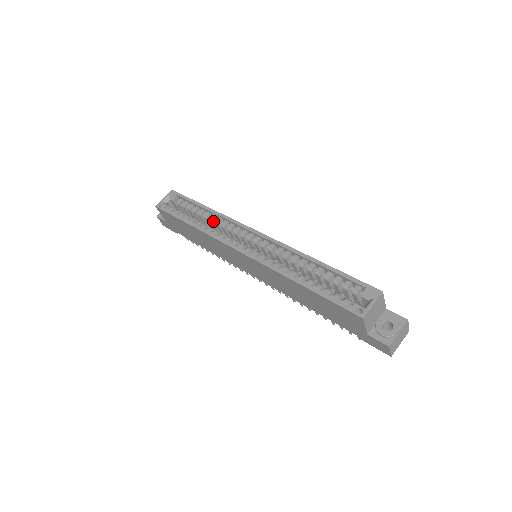
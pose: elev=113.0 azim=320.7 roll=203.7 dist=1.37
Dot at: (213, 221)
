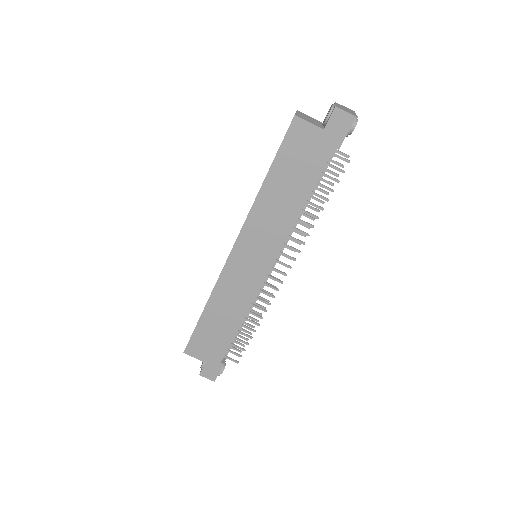
Dot at: occluded
